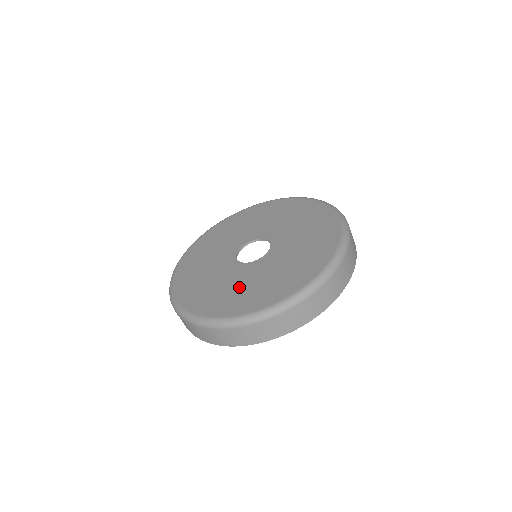
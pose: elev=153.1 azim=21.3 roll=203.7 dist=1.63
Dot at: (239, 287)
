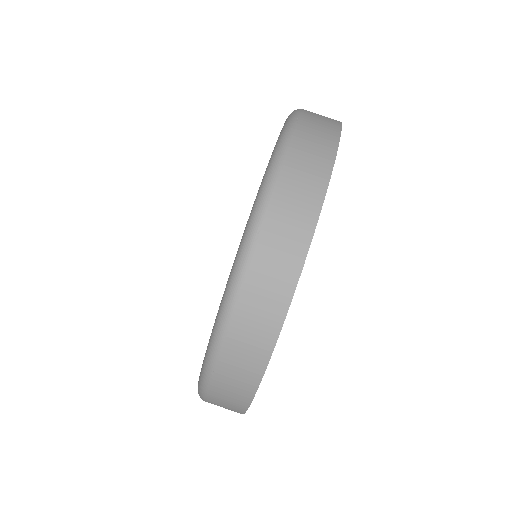
Dot at: occluded
